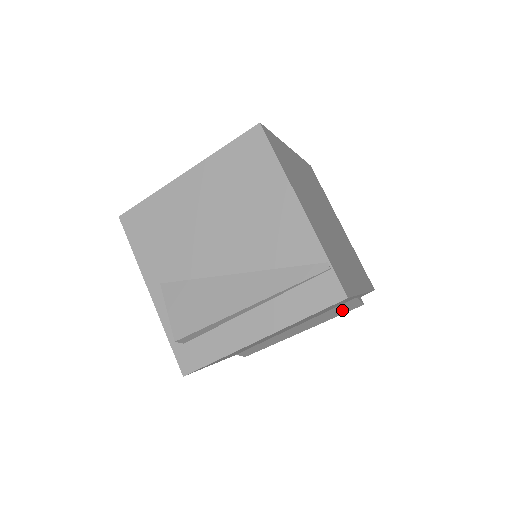
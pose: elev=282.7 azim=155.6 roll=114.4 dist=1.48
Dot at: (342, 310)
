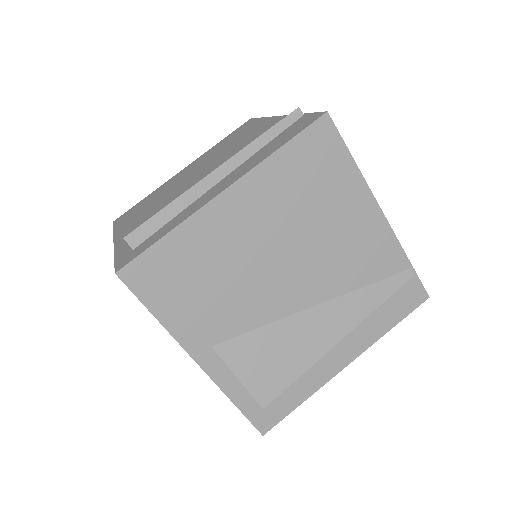
Dot at: occluded
